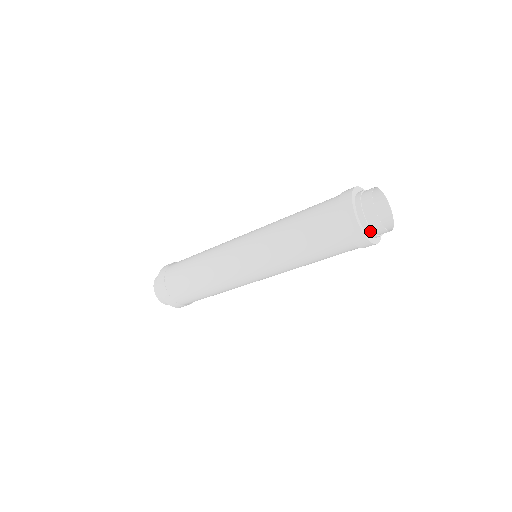
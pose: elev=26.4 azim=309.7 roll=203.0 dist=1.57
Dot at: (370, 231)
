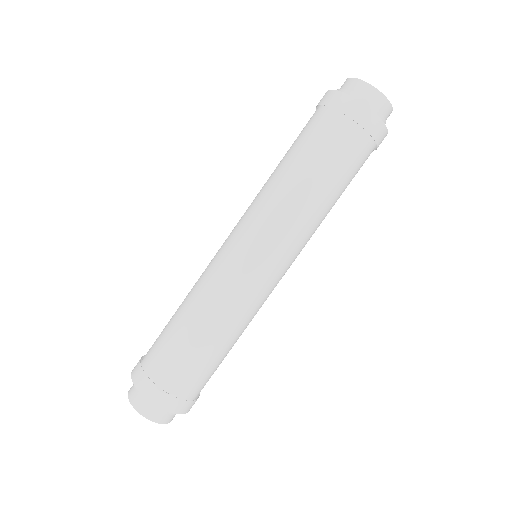
Dot at: (379, 115)
